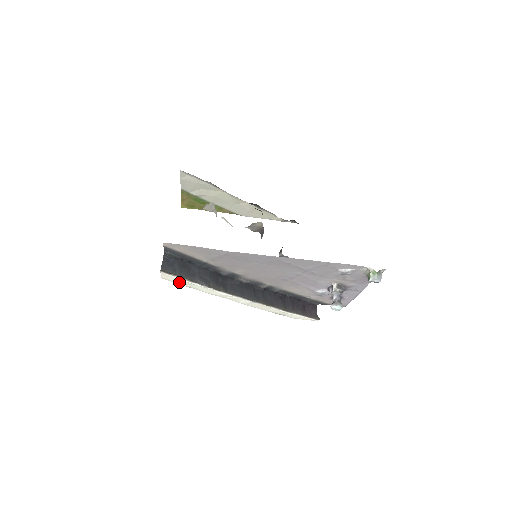
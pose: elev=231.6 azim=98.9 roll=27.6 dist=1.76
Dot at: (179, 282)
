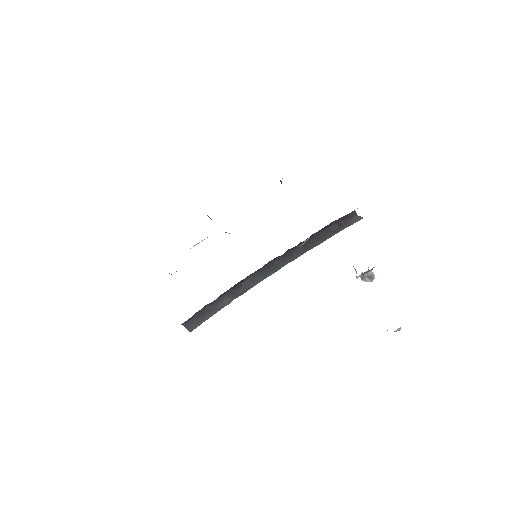
Dot at: occluded
